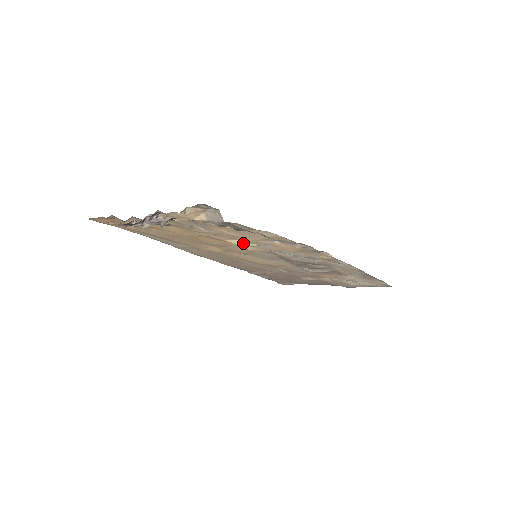
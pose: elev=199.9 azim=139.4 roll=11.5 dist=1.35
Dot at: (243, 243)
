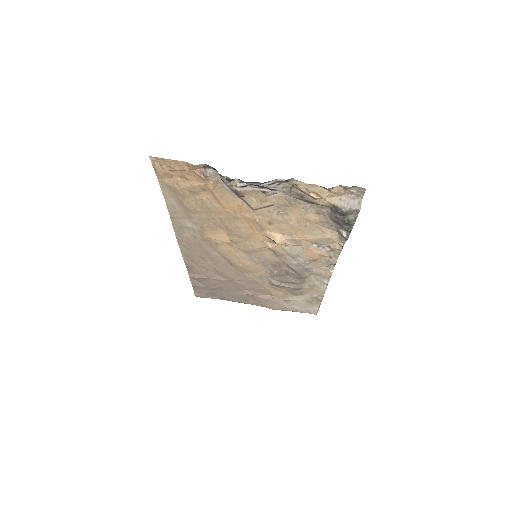
Dot at: (284, 238)
